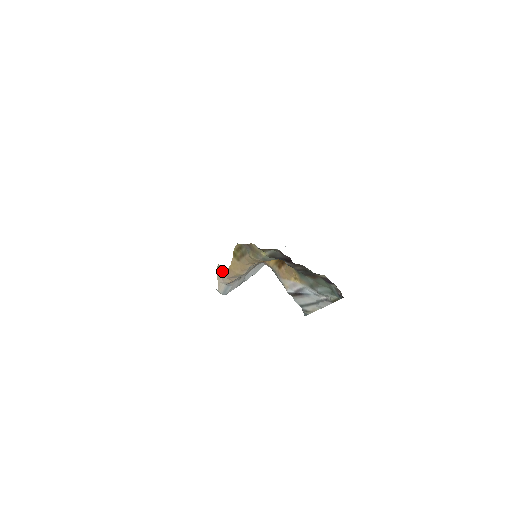
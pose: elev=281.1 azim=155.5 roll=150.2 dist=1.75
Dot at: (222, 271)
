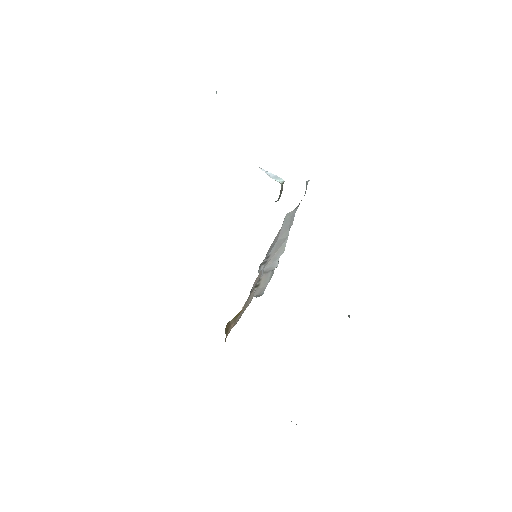
Dot at: occluded
